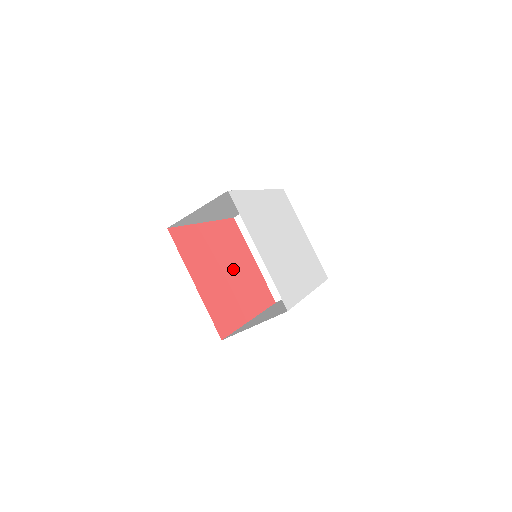
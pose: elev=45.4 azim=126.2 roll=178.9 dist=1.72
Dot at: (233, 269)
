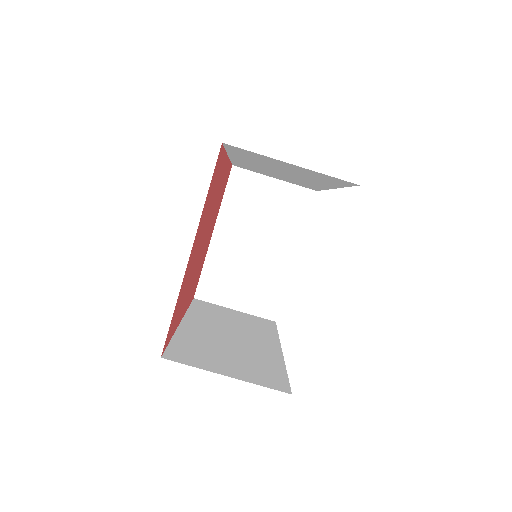
Dot at: (205, 240)
